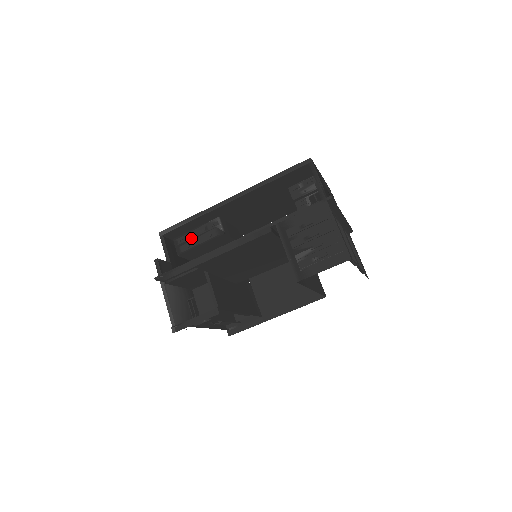
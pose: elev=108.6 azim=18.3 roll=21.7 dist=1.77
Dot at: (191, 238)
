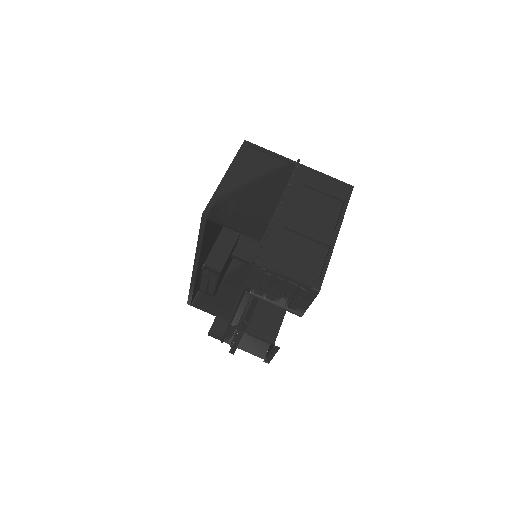
Dot at: (206, 285)
